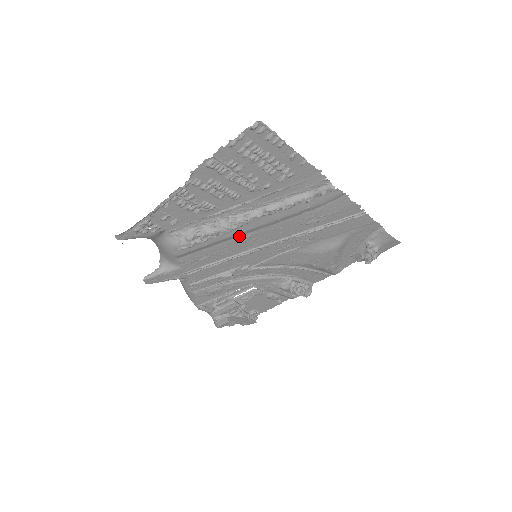
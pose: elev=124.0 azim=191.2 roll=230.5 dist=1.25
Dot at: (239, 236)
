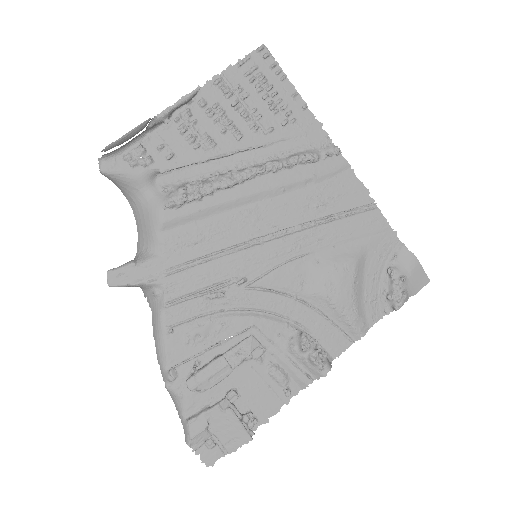
Dot at: (238, 208)
